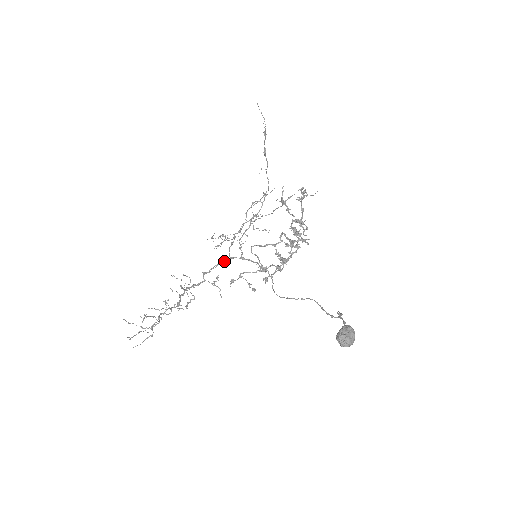
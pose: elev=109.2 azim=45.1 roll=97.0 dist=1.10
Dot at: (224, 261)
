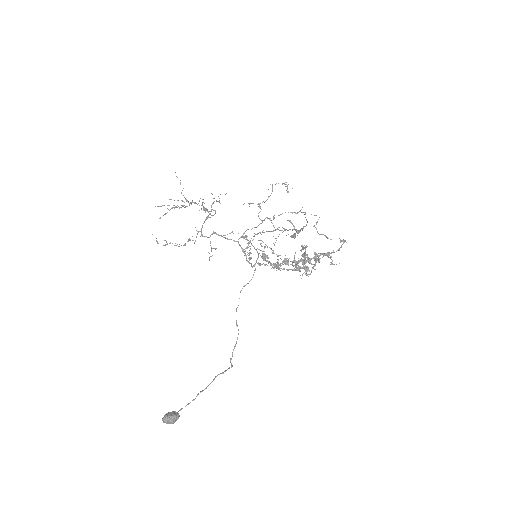
Dot at: occluded
